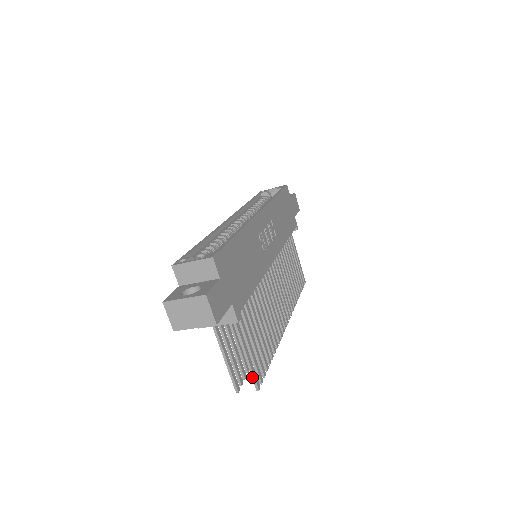
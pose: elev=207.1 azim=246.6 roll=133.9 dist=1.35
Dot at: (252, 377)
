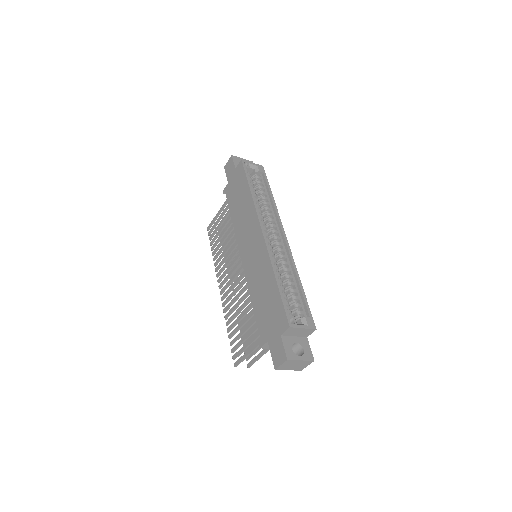
Dot at: (253, 363)
